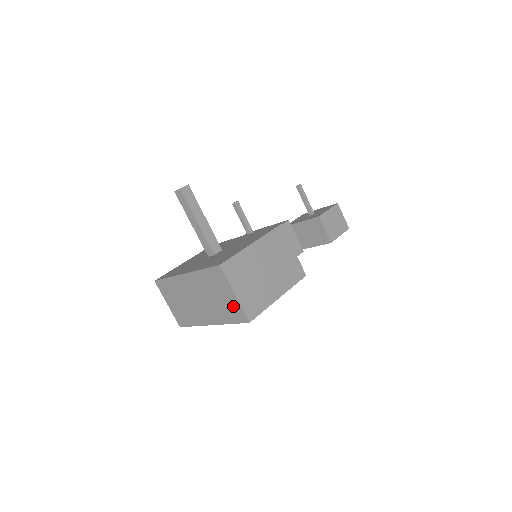
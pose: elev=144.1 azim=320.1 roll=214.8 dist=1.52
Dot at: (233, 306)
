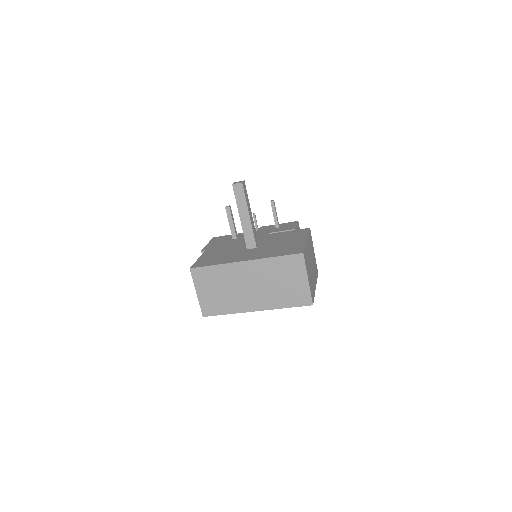
Dot at: (300, 291)
